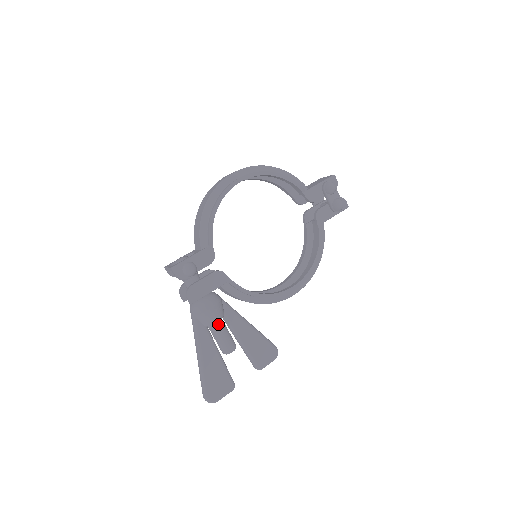
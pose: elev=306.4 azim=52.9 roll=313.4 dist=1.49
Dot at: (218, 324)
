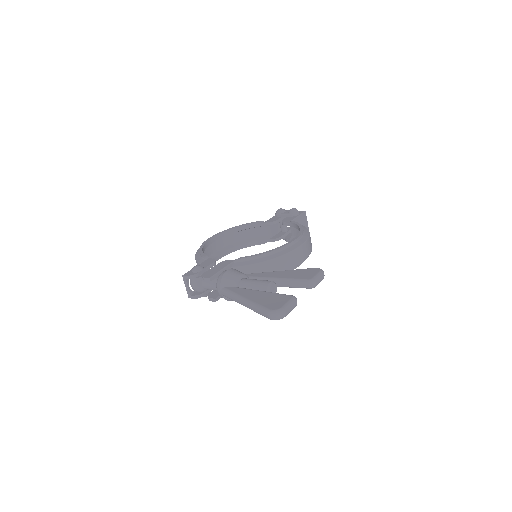
Dot at: (245, 279)
